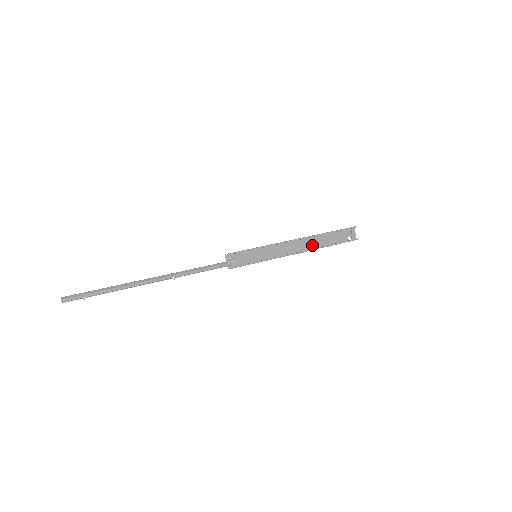
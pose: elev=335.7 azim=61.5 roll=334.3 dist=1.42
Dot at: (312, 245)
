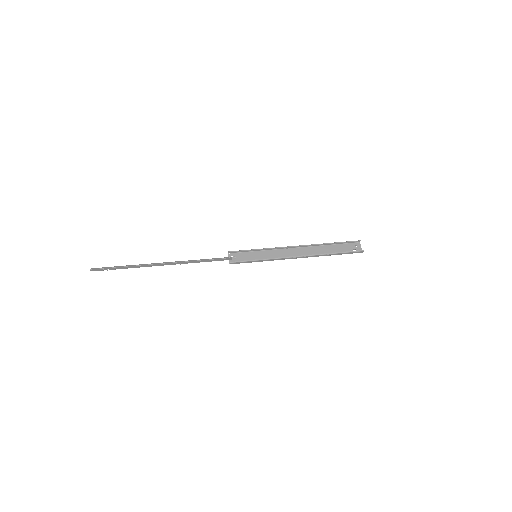
Dot at: (314, 253)
